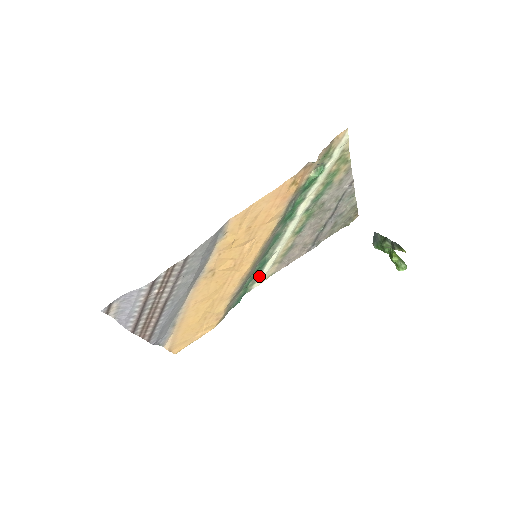
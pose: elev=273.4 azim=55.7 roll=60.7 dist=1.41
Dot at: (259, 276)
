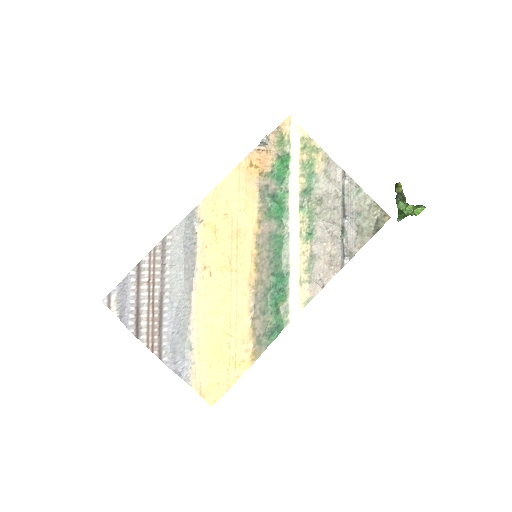
Dot at: (290, 301)
